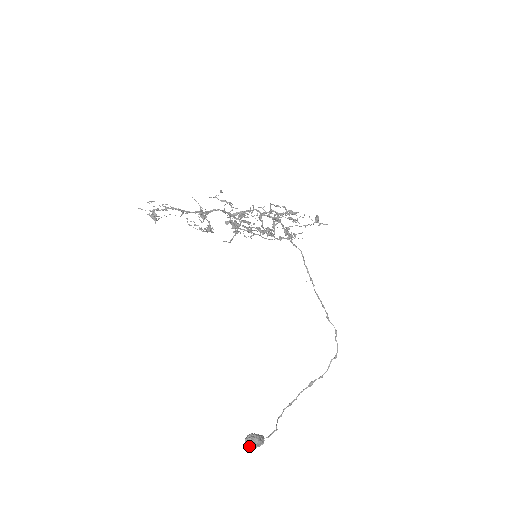
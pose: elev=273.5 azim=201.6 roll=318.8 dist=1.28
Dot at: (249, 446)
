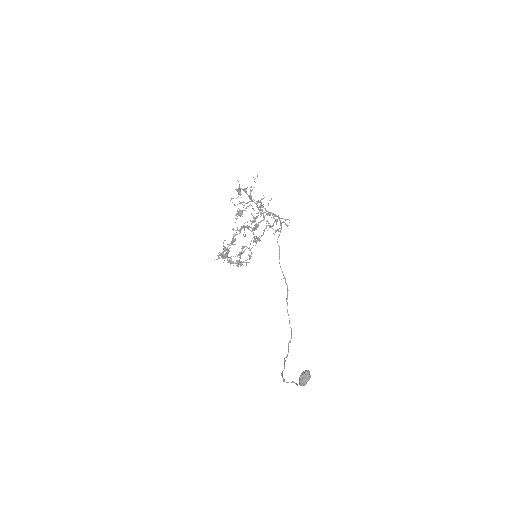
Dot at: (308, 379)
